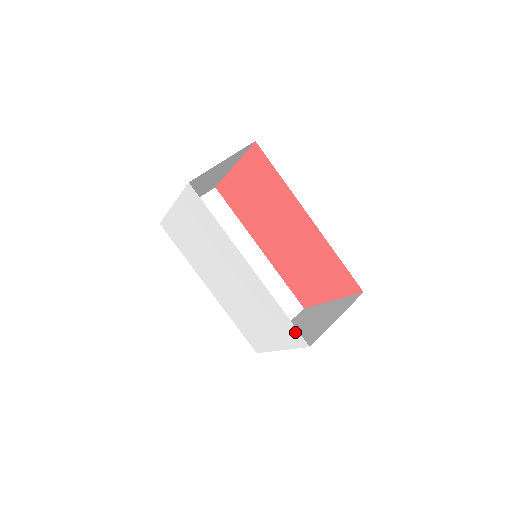
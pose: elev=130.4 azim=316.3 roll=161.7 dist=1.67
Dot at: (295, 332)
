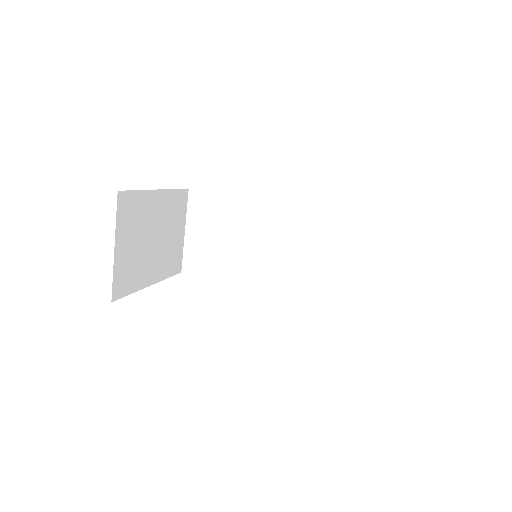
Dot at: occluded
